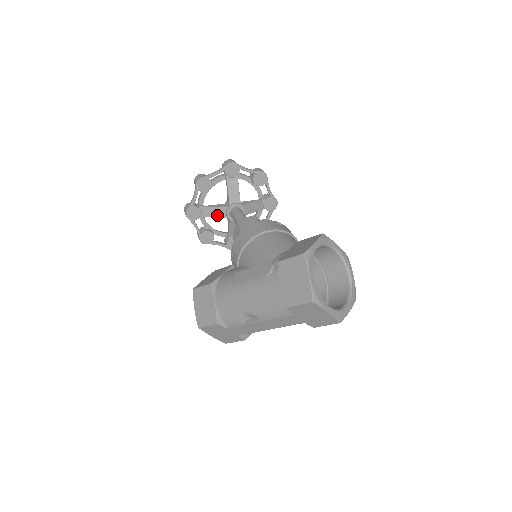
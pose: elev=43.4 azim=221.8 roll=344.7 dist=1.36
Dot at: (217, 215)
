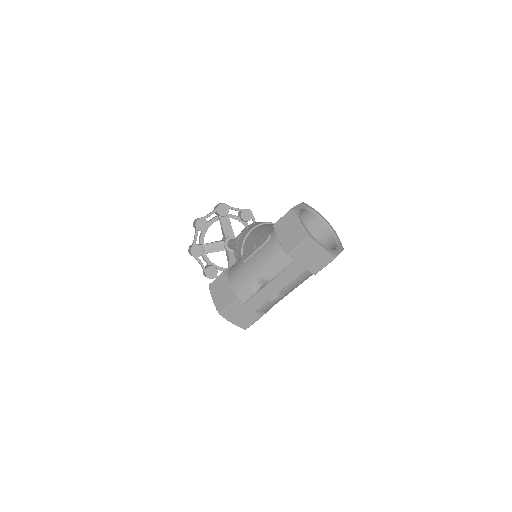
Dot at: (217, 249)
